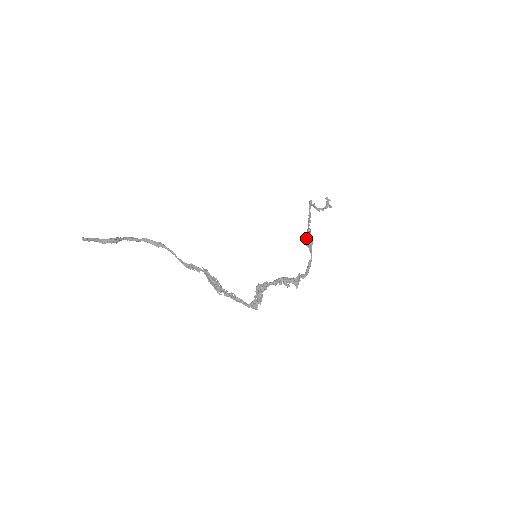
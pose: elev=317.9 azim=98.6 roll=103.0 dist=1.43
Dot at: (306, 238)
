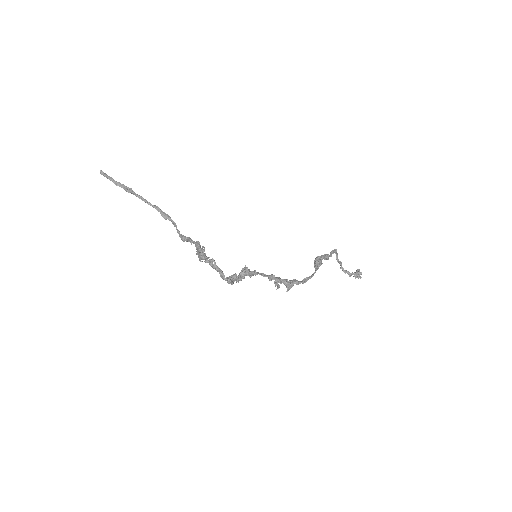
Dot at: (315, 258)
